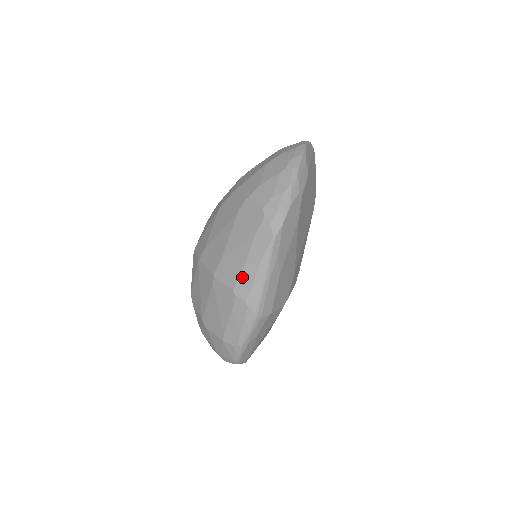
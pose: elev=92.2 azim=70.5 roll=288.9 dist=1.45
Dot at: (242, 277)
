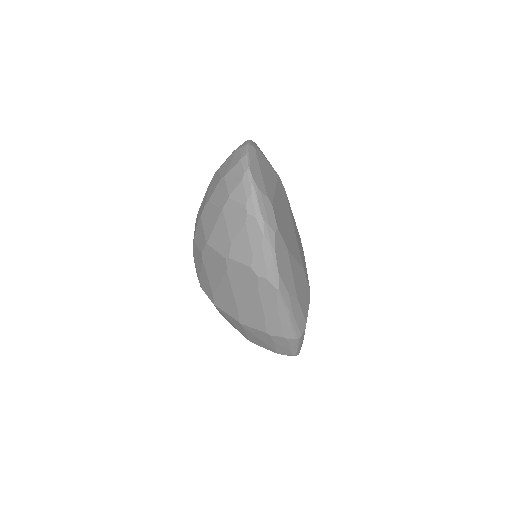
Dot at: (268, 323)
